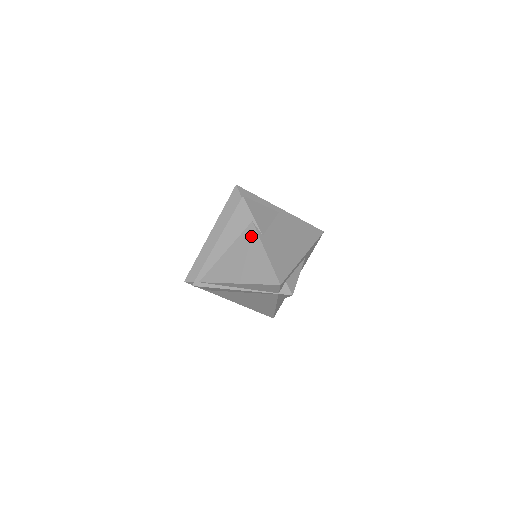
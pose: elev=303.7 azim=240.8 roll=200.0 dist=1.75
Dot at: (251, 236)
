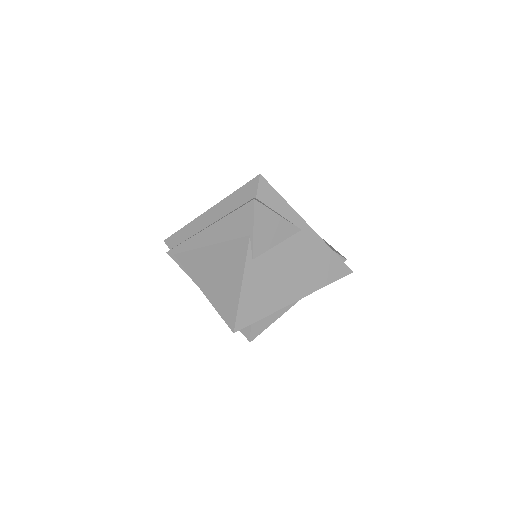
Dot at: (239, 252)
